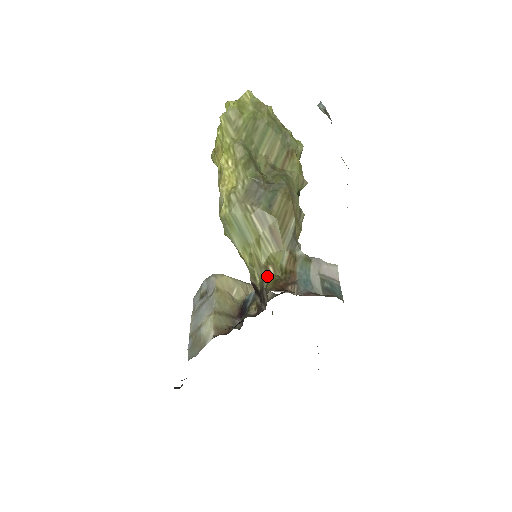
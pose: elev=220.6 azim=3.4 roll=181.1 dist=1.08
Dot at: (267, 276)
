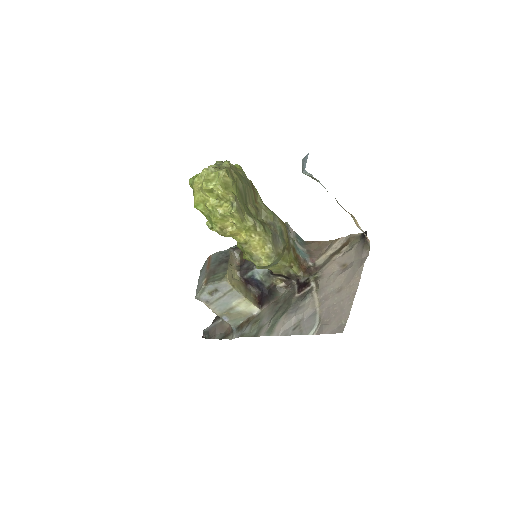
Dot at: (291, 268)
